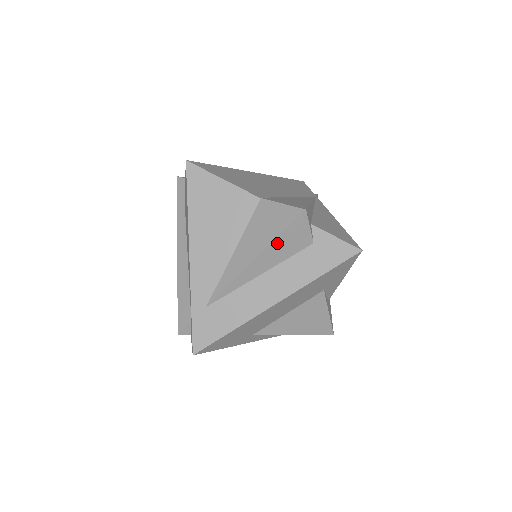
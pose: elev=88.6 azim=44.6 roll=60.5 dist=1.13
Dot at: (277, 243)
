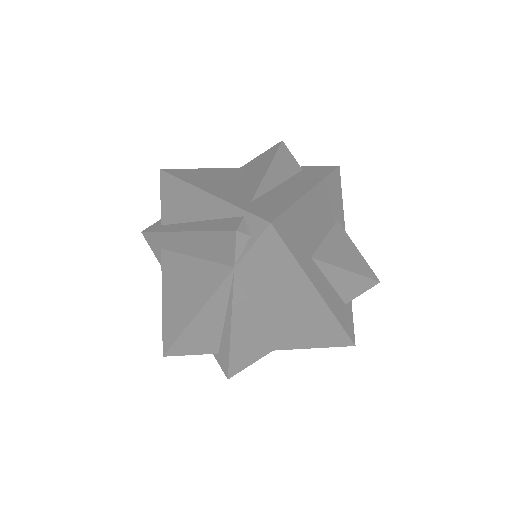
Dot at: (277, 159)
